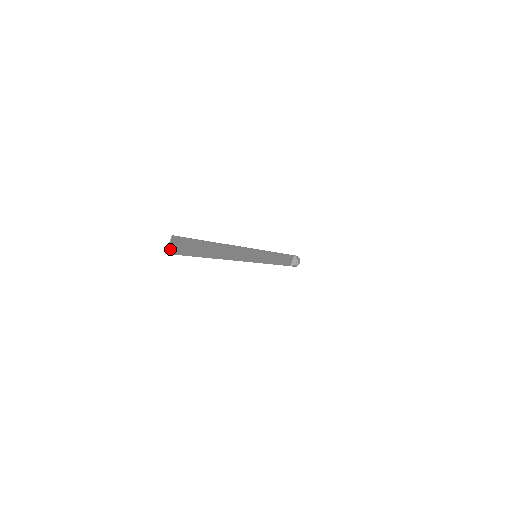
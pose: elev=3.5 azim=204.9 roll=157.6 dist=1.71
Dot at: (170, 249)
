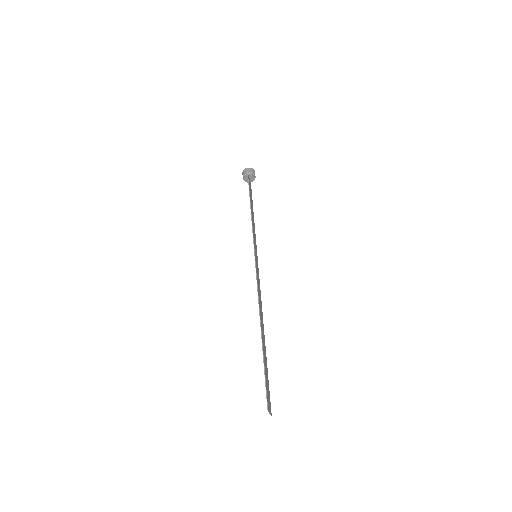
Dot at: (270, 410)
